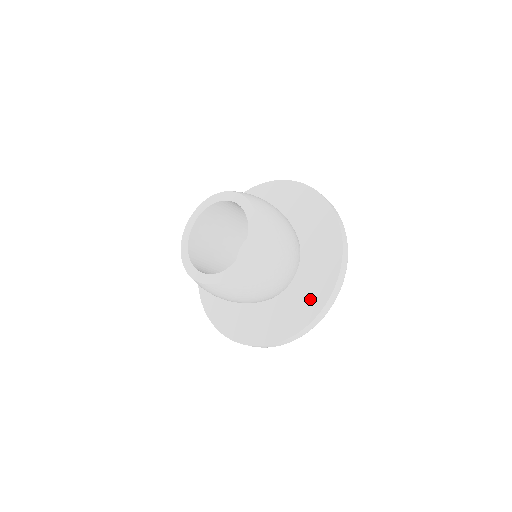
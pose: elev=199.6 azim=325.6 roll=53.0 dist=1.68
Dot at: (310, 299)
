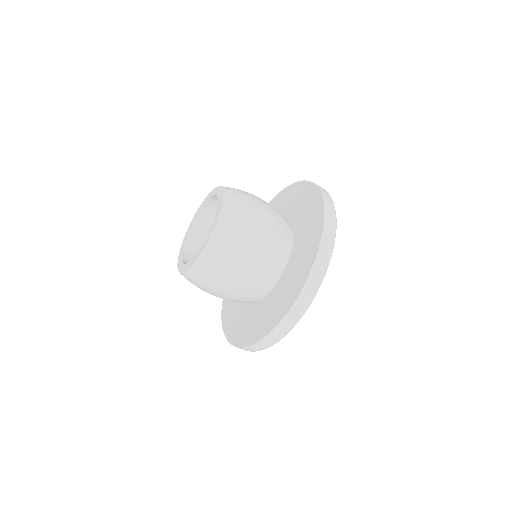
Dot at: (311, 236)
